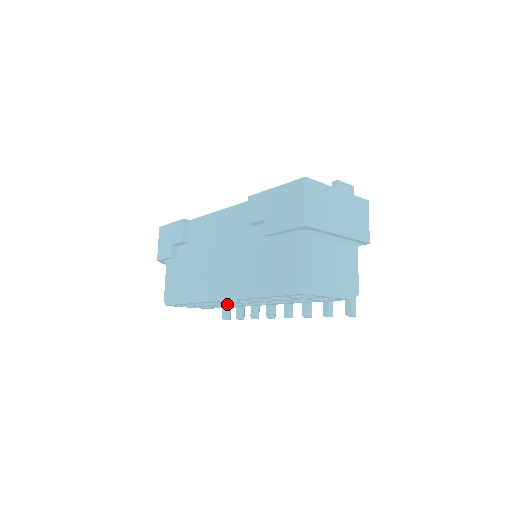
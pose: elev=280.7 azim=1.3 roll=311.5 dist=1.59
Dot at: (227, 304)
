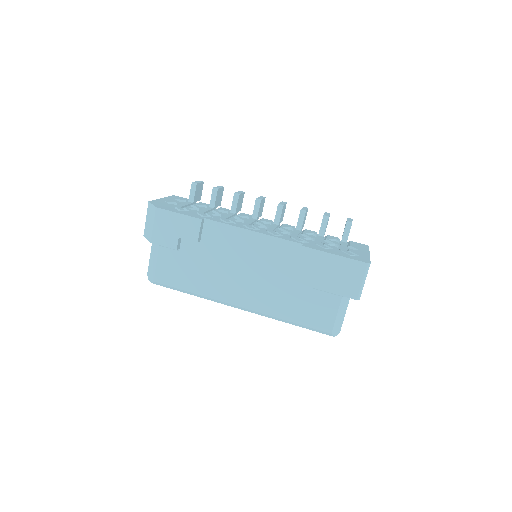
Dot at: occluded
